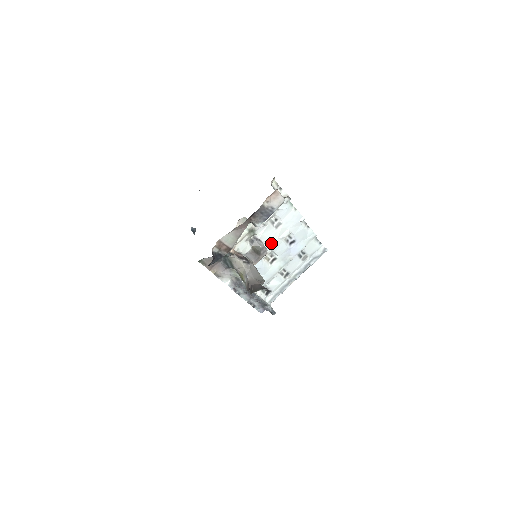
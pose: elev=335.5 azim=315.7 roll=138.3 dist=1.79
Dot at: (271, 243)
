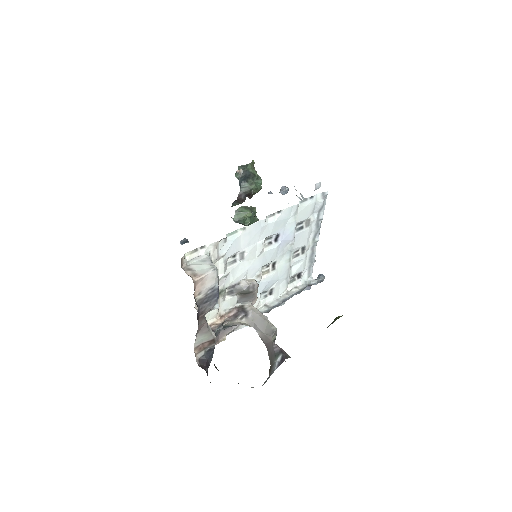
Dot at: (253, 268)
